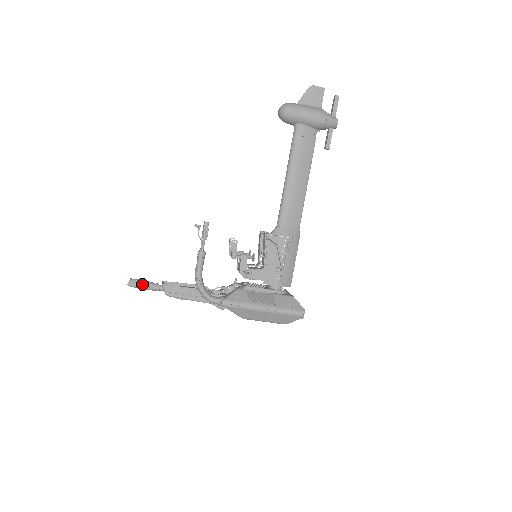
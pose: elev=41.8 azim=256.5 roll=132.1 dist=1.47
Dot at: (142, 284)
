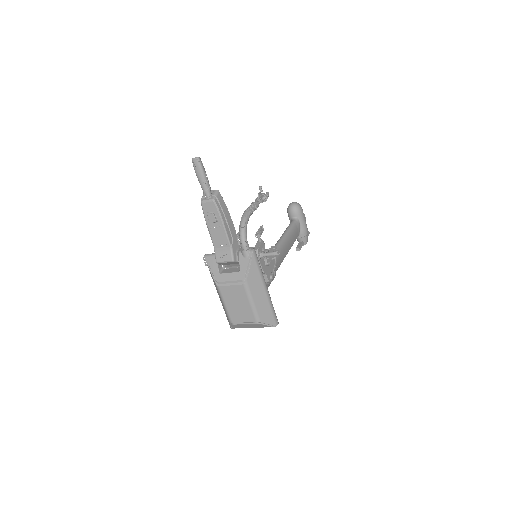
Dot at: (205, 171)
